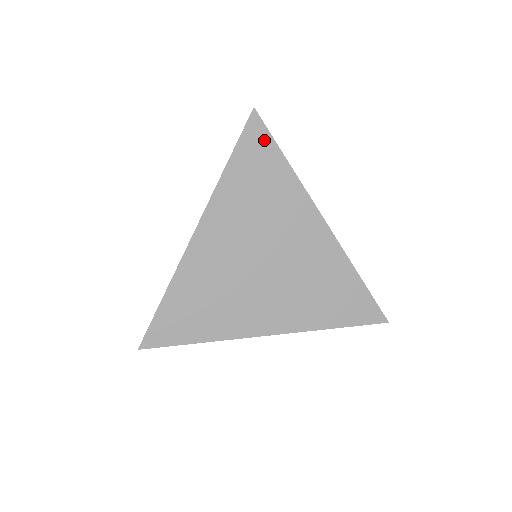
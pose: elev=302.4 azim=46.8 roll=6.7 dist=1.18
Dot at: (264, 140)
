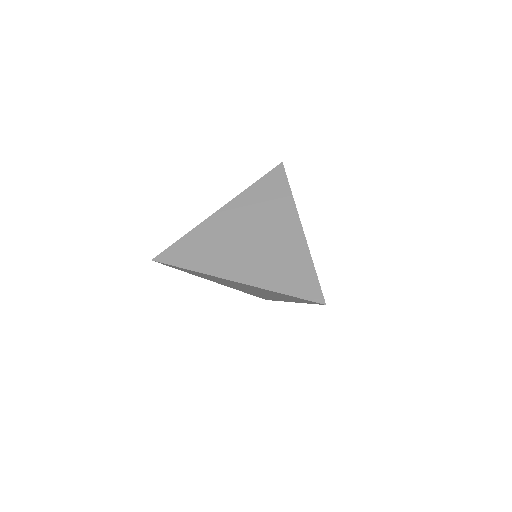
Dot at: (281, 177)
